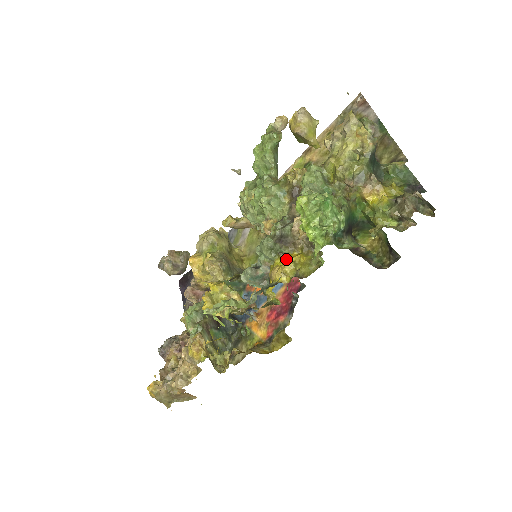
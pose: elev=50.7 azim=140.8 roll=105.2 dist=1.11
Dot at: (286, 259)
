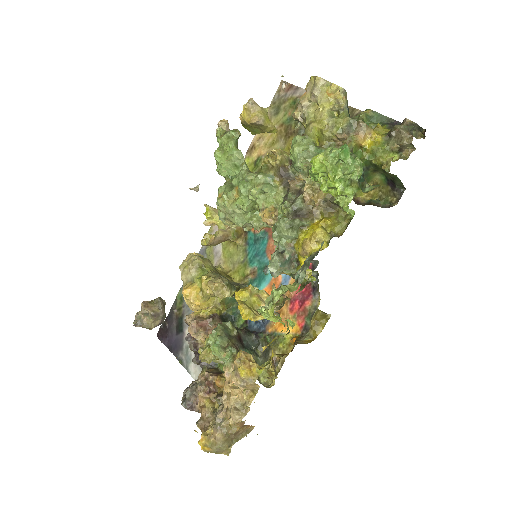
Dot at: (312, 229)
